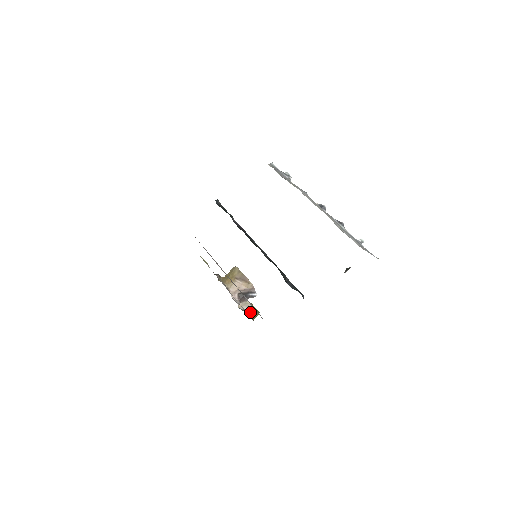
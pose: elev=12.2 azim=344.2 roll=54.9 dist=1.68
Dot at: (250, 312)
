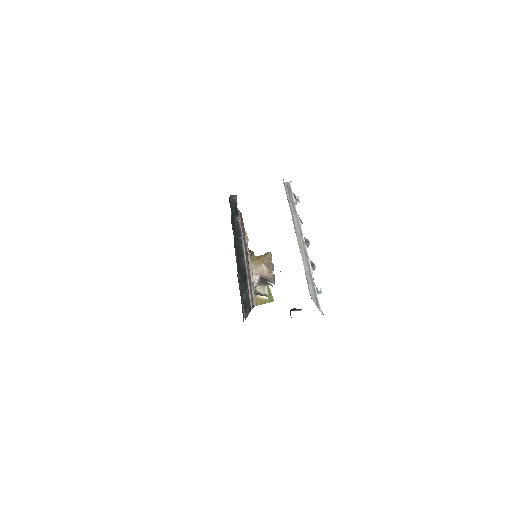
Dot at: (260, 297)
